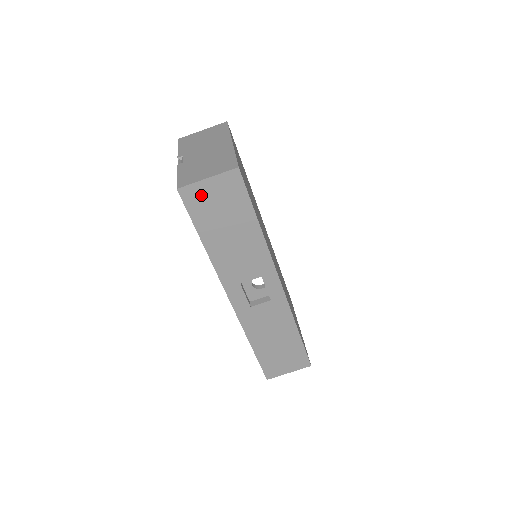
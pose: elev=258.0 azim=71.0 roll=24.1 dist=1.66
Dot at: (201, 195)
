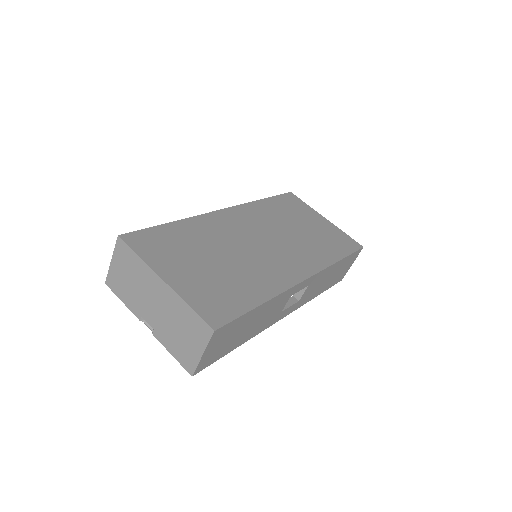
Dot at: (209, 357)
